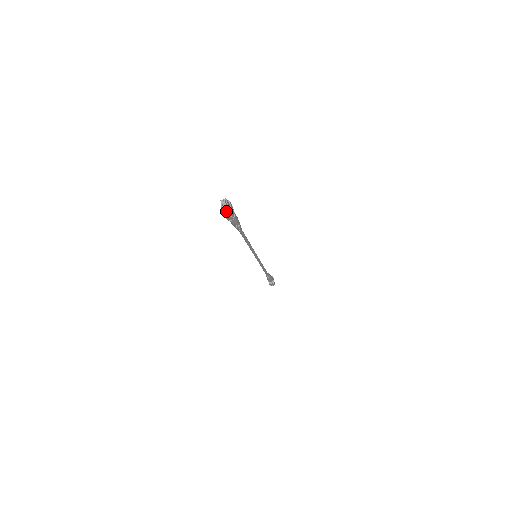
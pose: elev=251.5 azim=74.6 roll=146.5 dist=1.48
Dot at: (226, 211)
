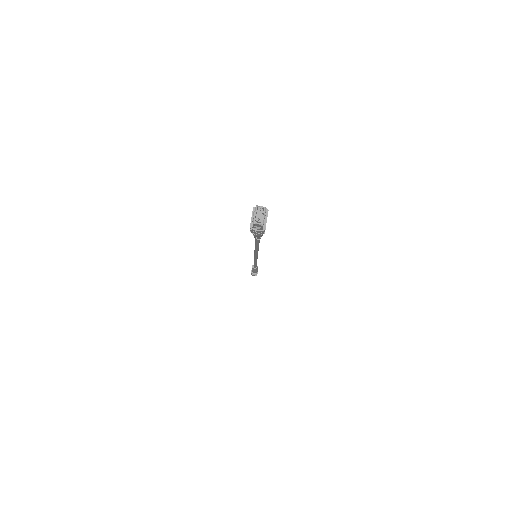
Dot at: (257, 225)
